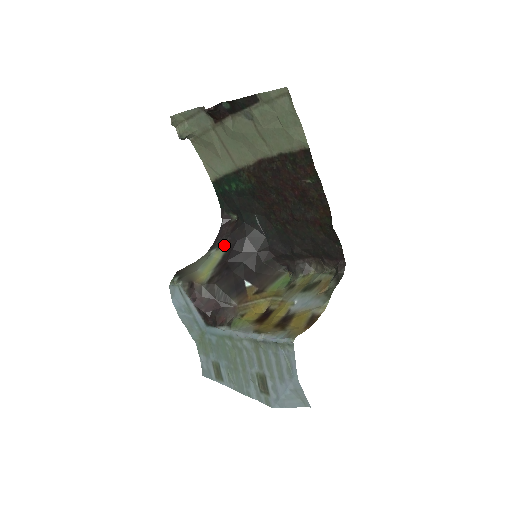
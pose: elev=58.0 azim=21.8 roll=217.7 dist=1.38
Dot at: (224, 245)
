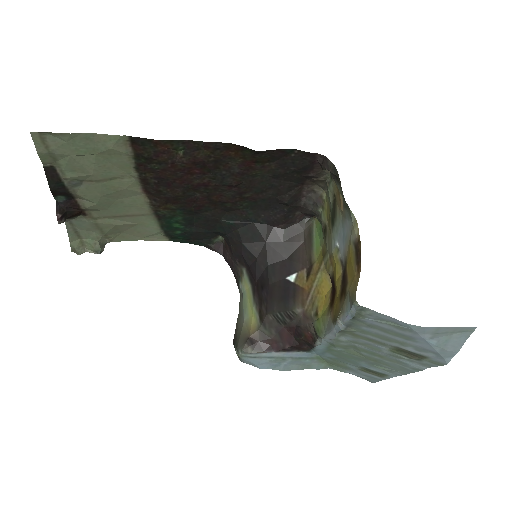
Dot at: (241, 270)
